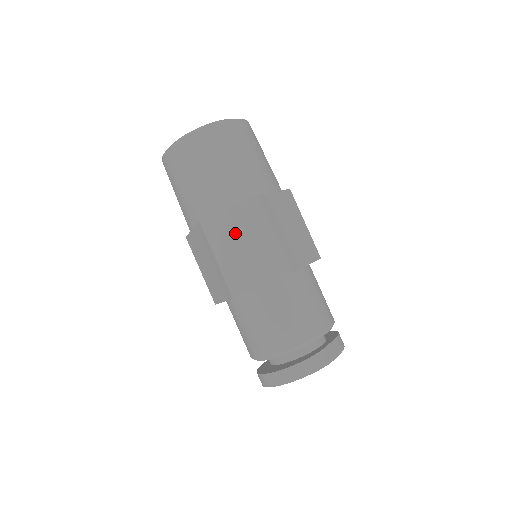
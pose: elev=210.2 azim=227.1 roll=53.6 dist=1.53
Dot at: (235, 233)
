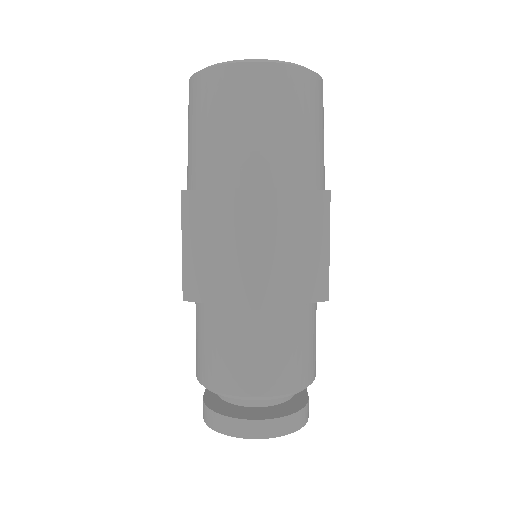
Dot at: (290, 224)
